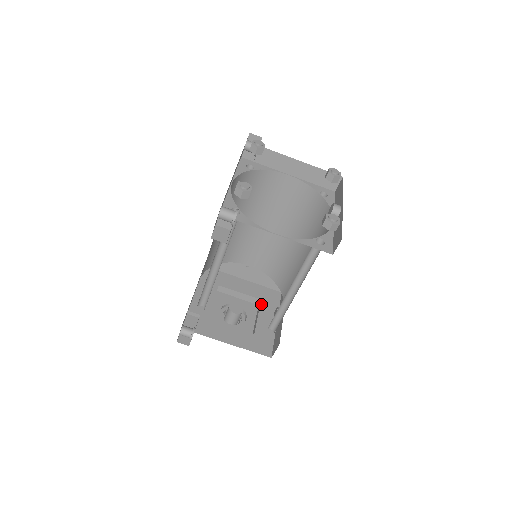
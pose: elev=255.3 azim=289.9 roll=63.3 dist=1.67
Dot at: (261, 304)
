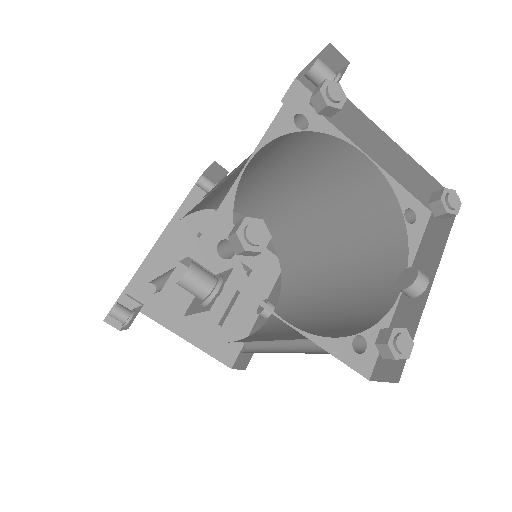
Dot at: (249, 277)
